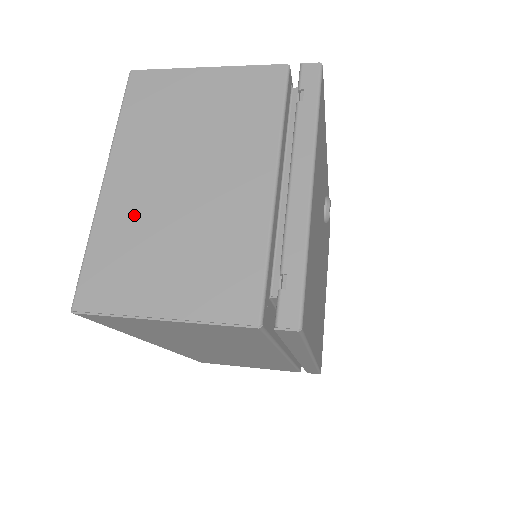
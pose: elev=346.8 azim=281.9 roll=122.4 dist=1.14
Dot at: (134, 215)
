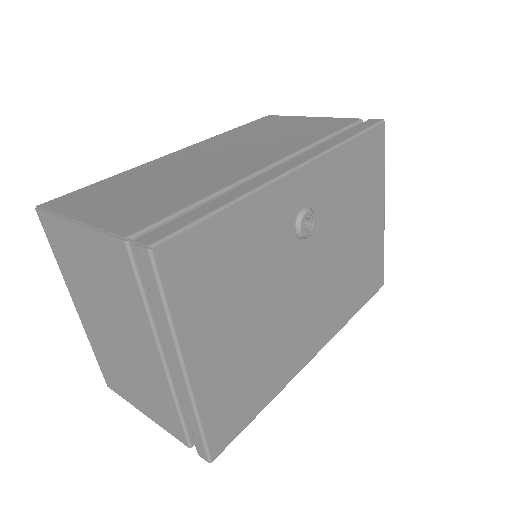
Dot at: (102, 343)
